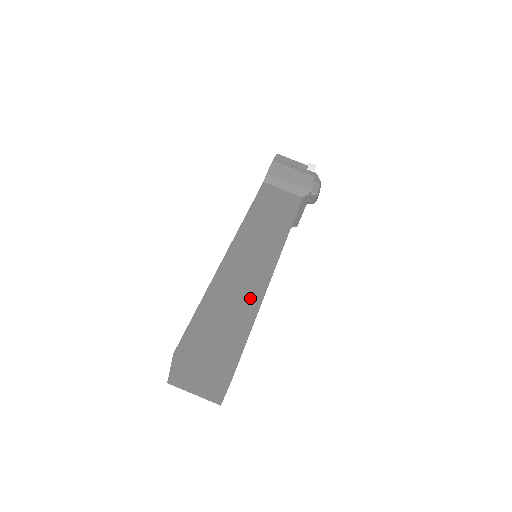
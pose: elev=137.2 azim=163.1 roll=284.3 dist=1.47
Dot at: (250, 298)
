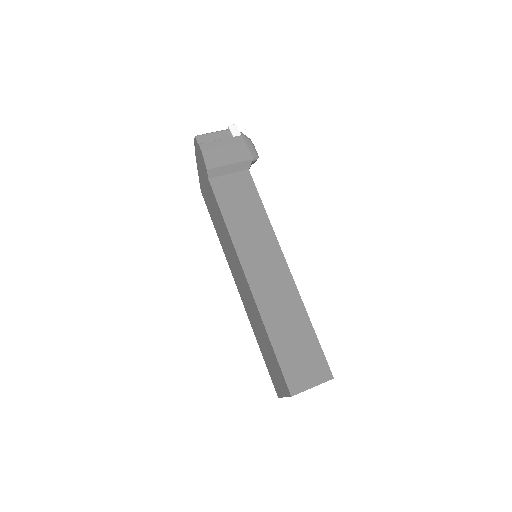
Dot at: (295, 309)
